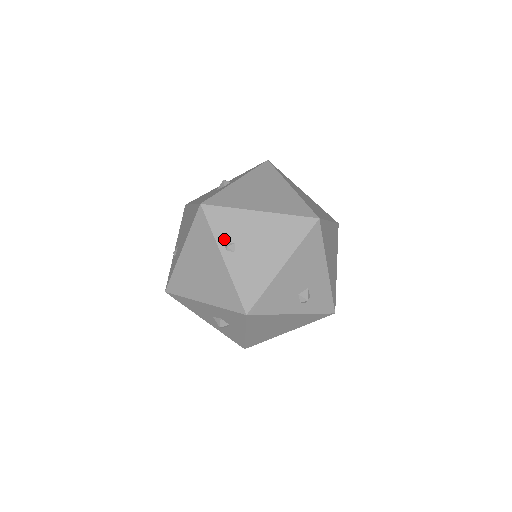
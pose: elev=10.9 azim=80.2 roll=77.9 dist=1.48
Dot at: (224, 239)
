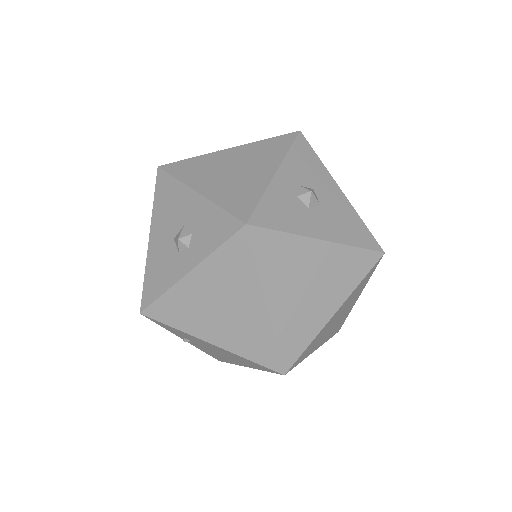
Dot at: (179, 335)
